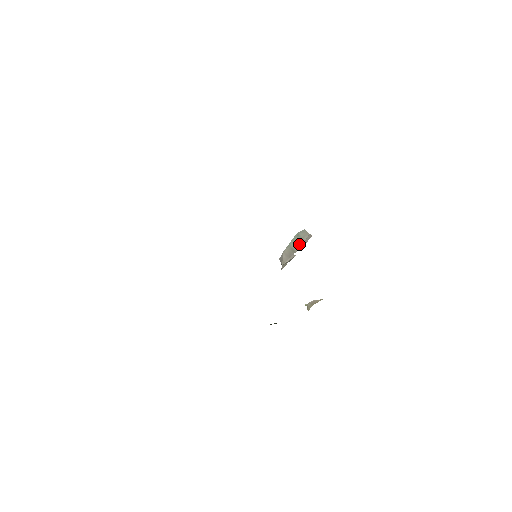
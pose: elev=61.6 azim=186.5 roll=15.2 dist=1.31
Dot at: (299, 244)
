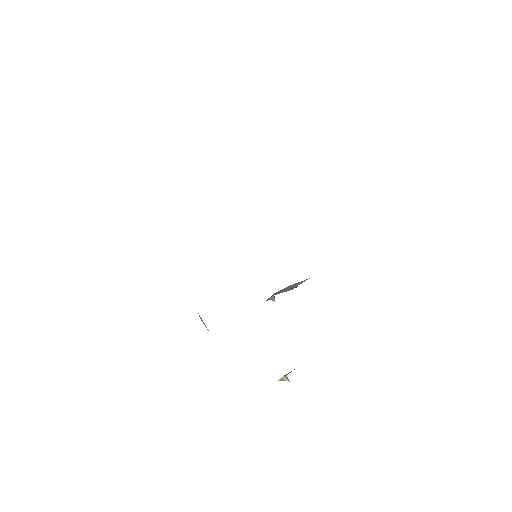
Dot at: (297, 284)
